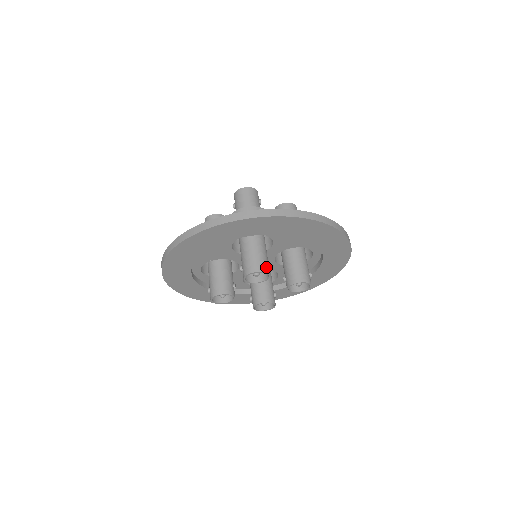
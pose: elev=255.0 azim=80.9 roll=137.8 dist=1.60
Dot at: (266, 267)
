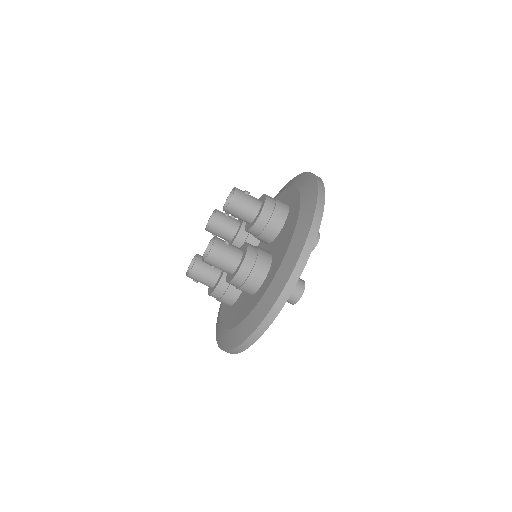
Dot at: (299, 285)
